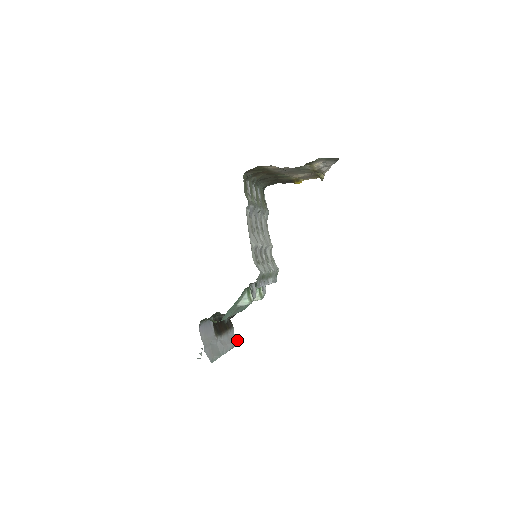
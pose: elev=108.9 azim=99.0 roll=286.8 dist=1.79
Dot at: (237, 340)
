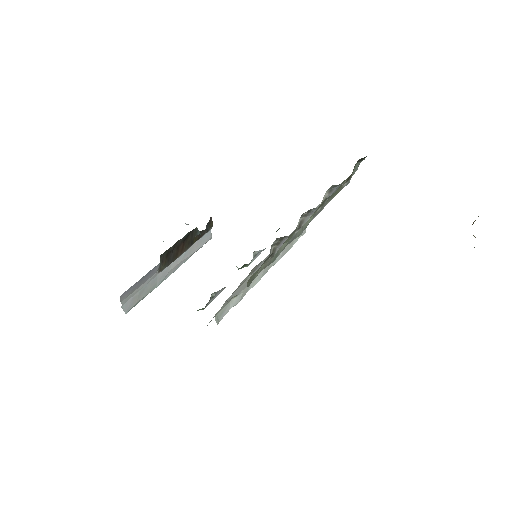
Dot at: (209, 238)
